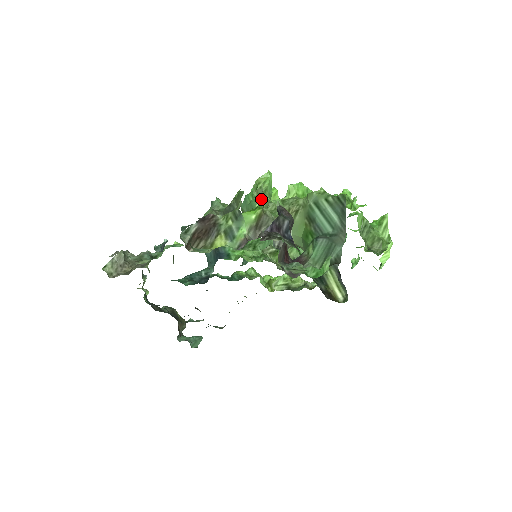
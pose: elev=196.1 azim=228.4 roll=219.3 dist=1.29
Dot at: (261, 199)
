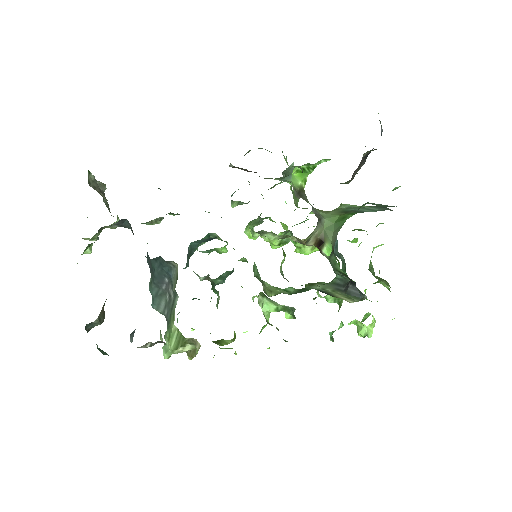
Dot at: (294, 196)
